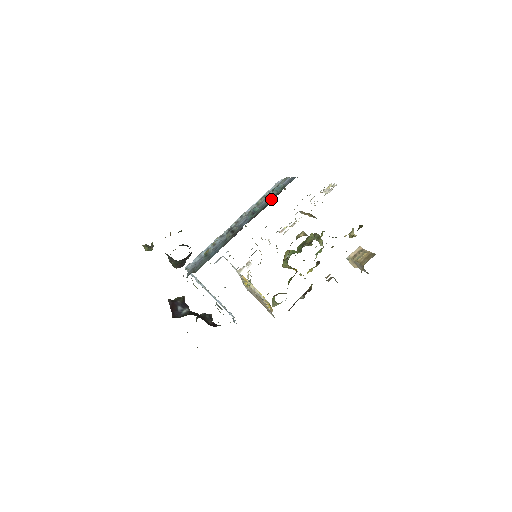
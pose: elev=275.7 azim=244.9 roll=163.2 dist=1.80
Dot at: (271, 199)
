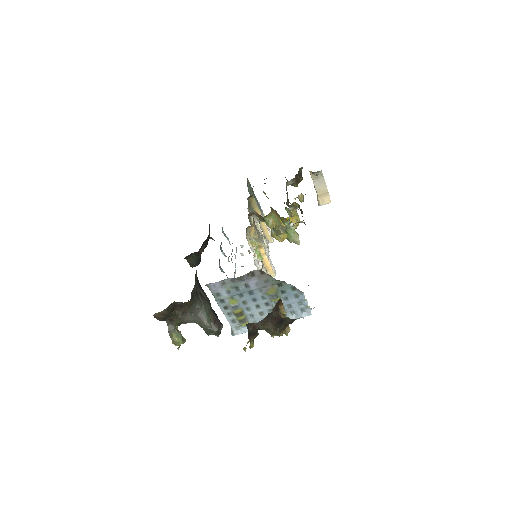
Dot at: occluded
